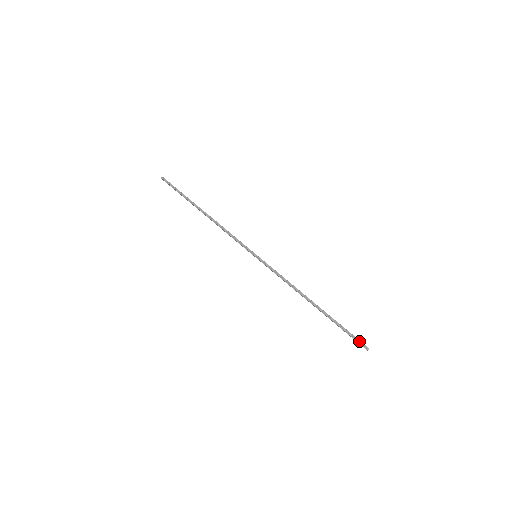
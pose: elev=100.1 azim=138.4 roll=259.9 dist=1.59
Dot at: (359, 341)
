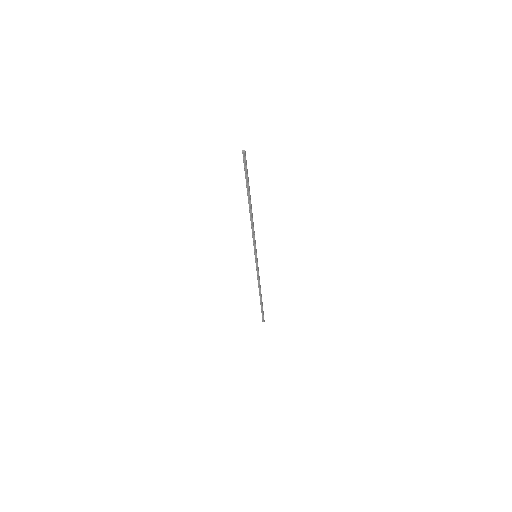
Dot at: (246, 161)
